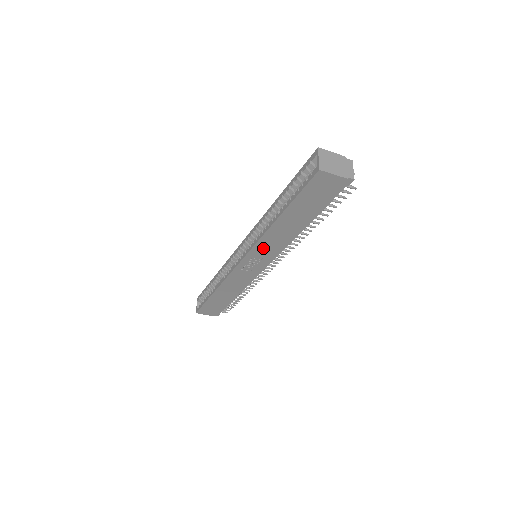
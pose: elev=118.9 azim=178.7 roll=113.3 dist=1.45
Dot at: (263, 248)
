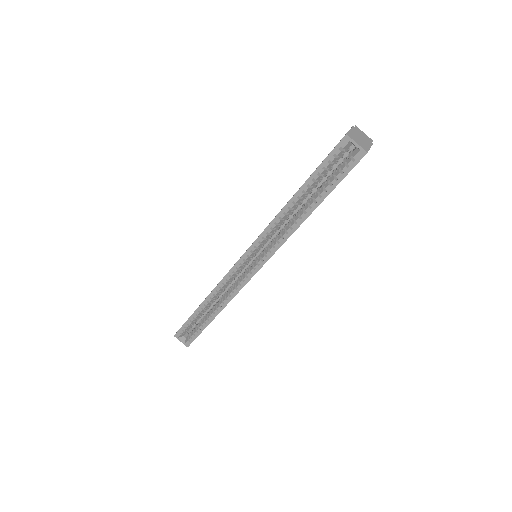
Dot at: occluded
